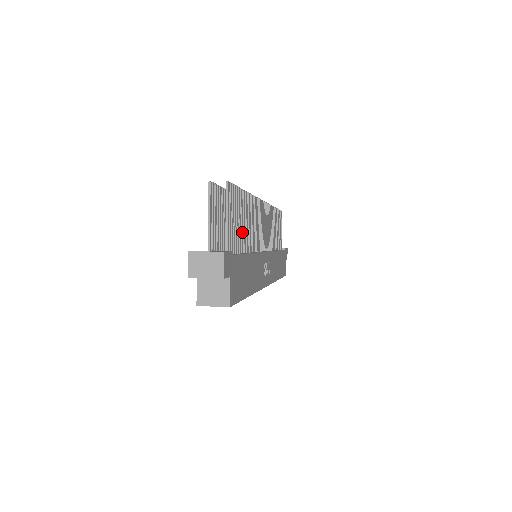
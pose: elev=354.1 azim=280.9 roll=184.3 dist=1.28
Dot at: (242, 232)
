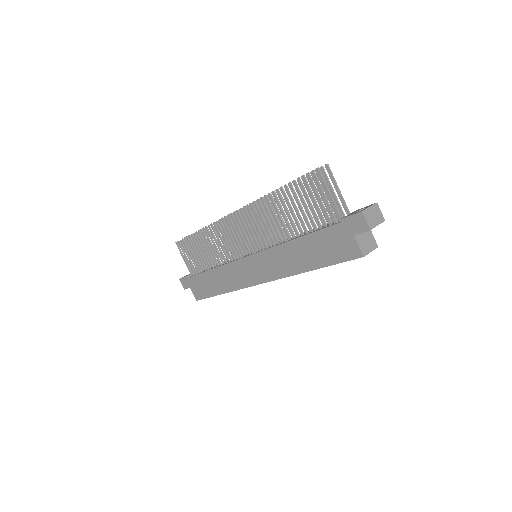
Dot at: occluded
